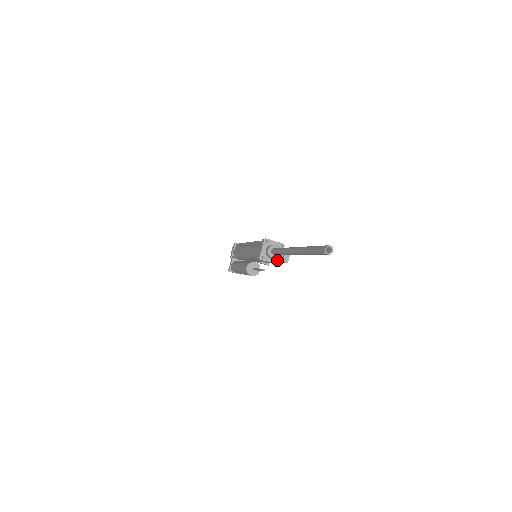
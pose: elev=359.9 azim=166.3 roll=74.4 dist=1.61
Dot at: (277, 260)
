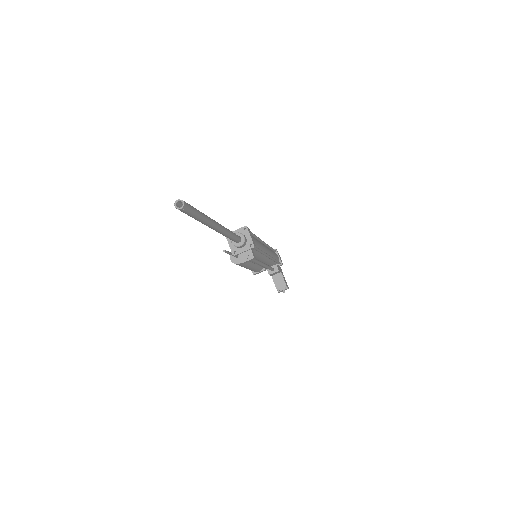
Dot at: (236, 251)
